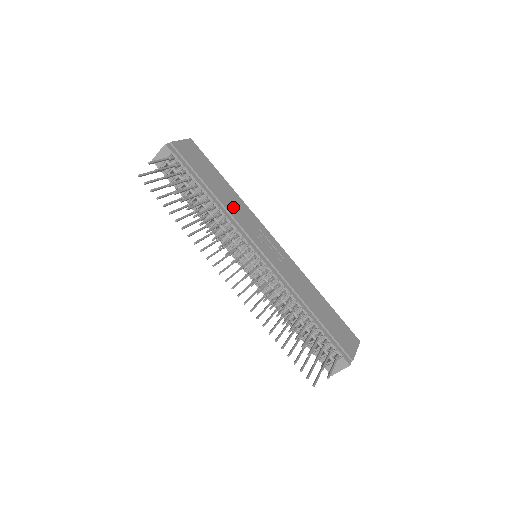
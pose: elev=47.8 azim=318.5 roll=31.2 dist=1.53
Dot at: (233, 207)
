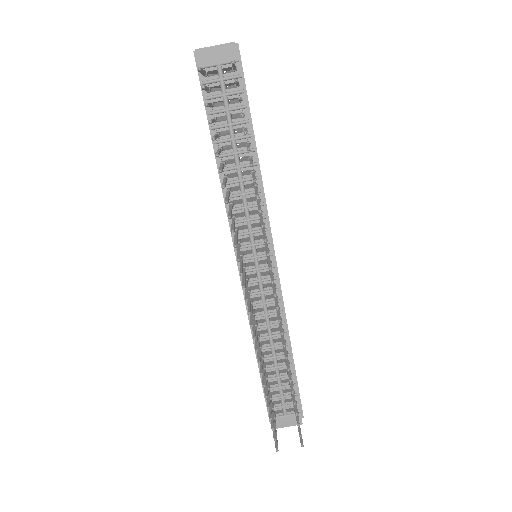
Dot at: occluded
